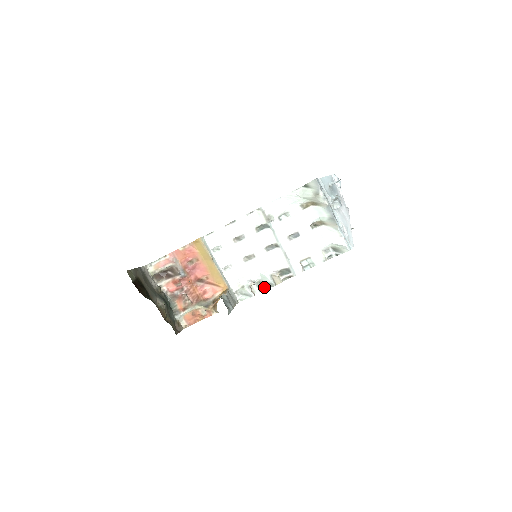
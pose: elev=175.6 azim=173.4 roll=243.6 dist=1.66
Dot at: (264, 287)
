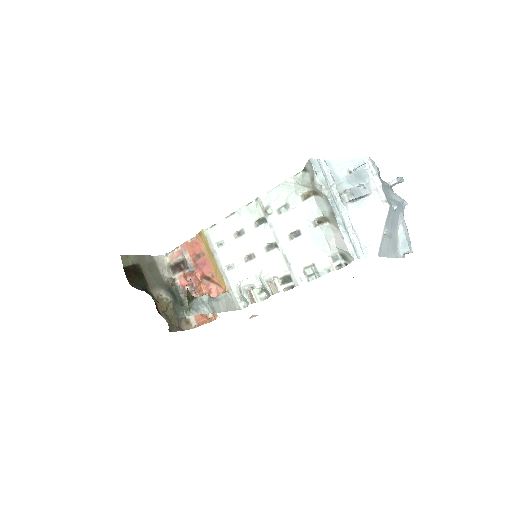
Dot at: (266, 295)
